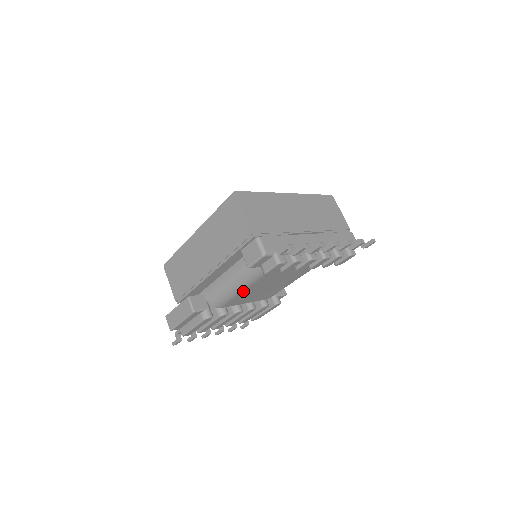
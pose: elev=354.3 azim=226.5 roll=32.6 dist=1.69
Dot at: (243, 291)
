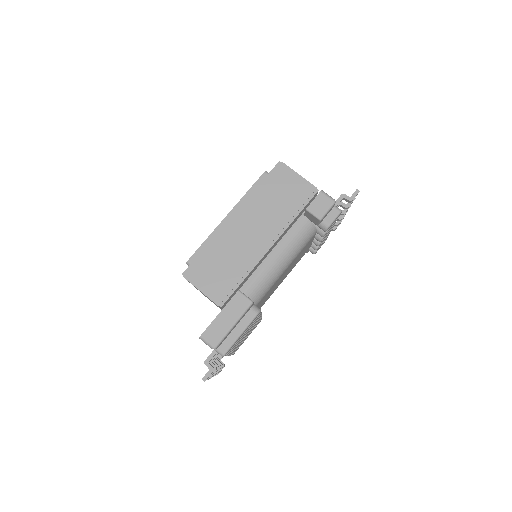
Dot at: (282, 273)
